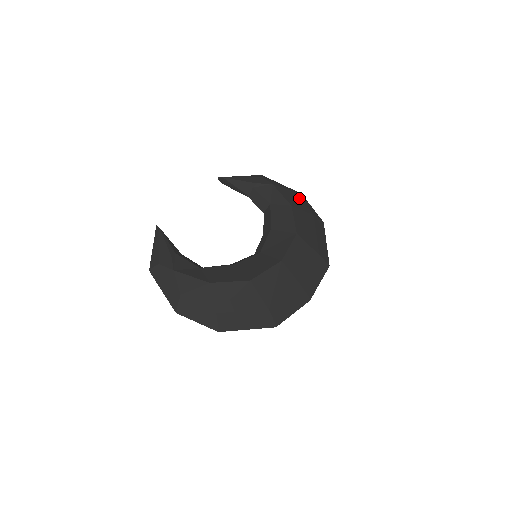
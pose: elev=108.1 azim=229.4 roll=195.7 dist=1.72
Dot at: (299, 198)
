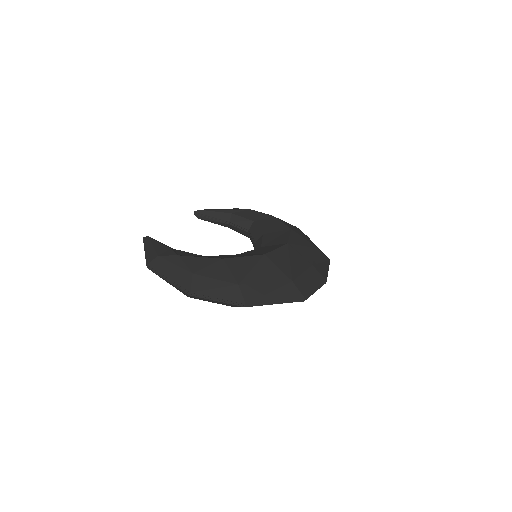
Dot at: occluded
